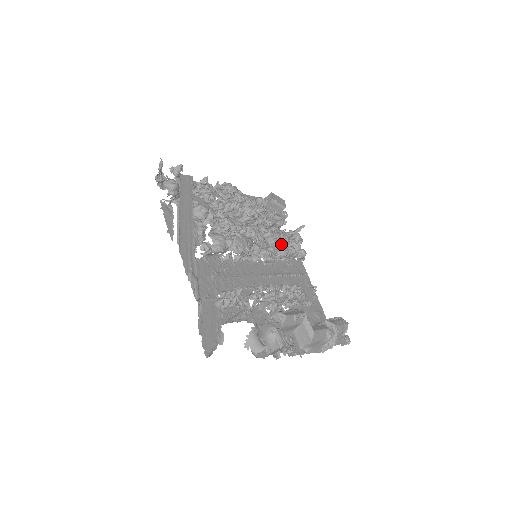
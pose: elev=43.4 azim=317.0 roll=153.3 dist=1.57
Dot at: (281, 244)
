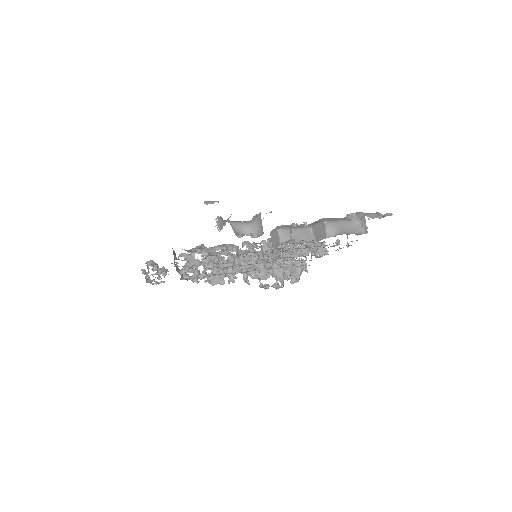
Dot at: occluded
